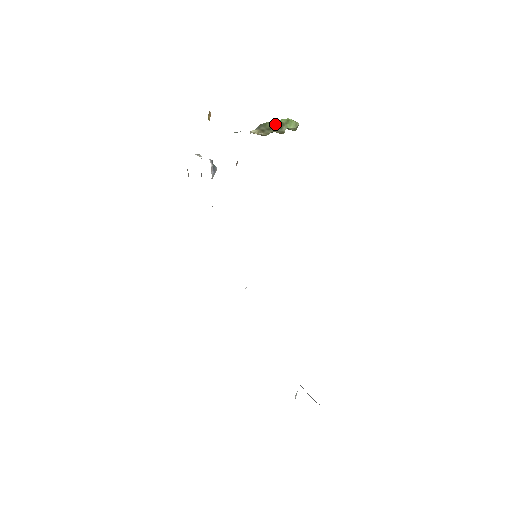
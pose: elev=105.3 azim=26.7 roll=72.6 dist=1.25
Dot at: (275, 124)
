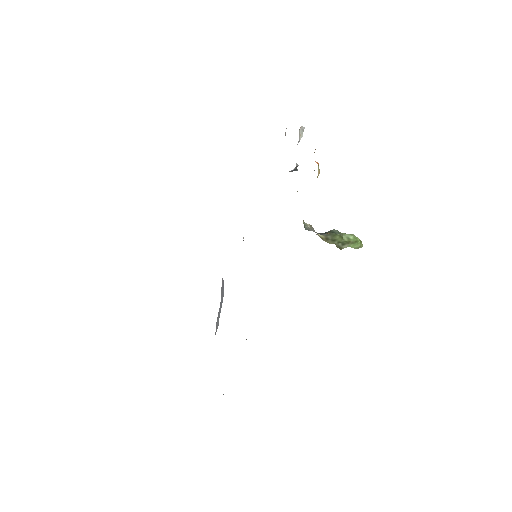
Dot at: (343, 239)
